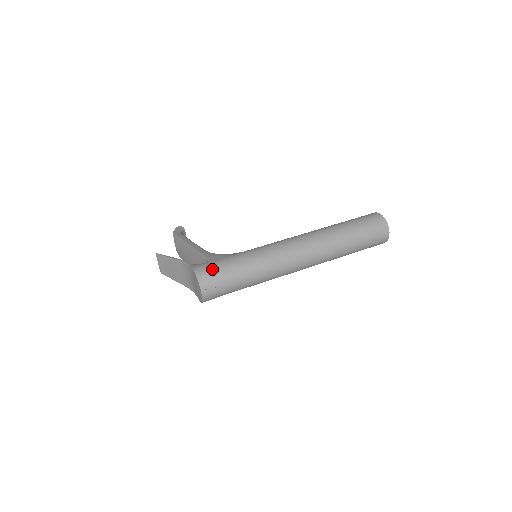
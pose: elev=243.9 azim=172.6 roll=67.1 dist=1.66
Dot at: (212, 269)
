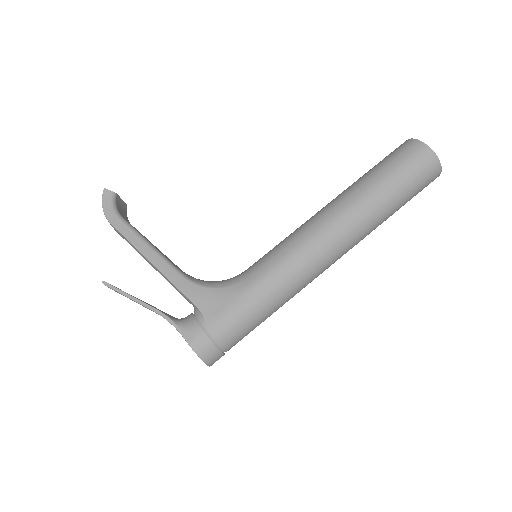
Dot at: (216, 337)
